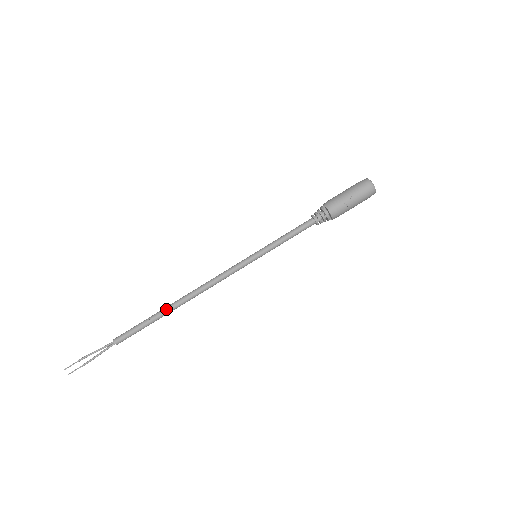
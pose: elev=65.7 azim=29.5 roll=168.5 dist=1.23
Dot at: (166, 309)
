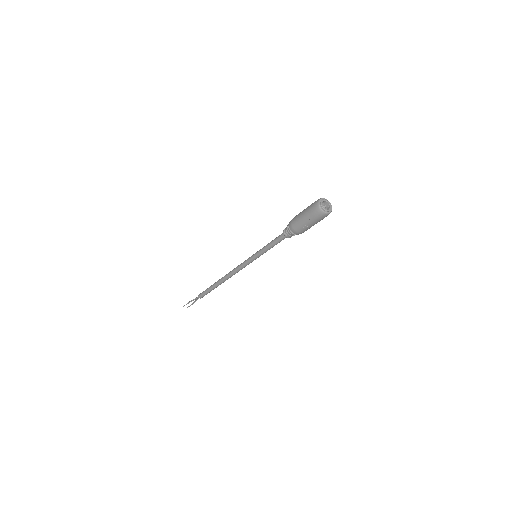
Dot at: (216, 284)
